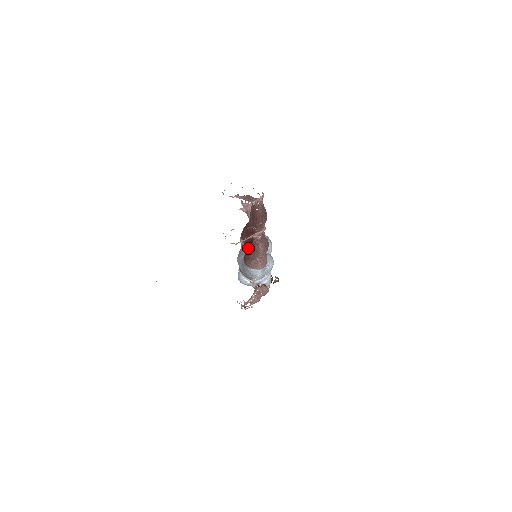
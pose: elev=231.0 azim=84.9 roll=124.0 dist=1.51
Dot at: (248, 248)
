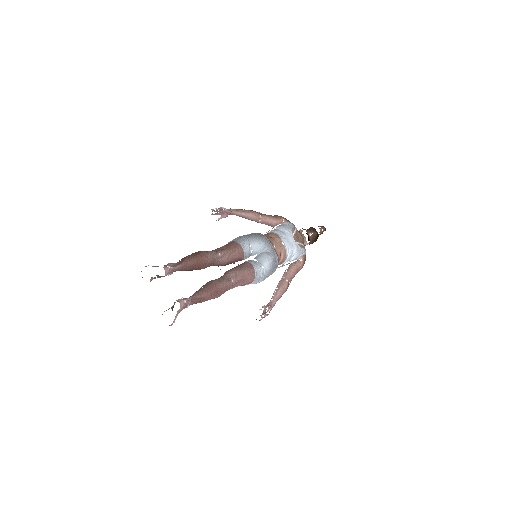
Dot at: occluded
